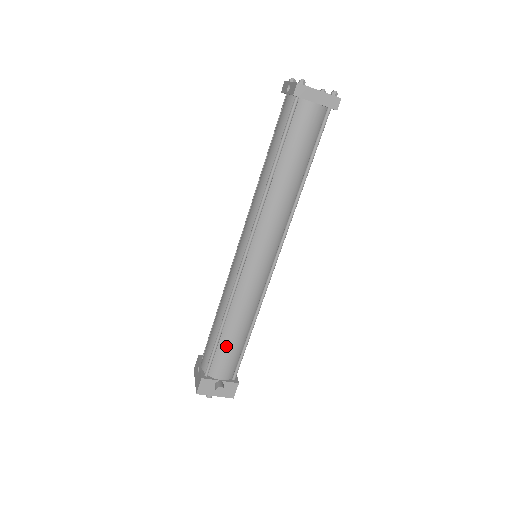
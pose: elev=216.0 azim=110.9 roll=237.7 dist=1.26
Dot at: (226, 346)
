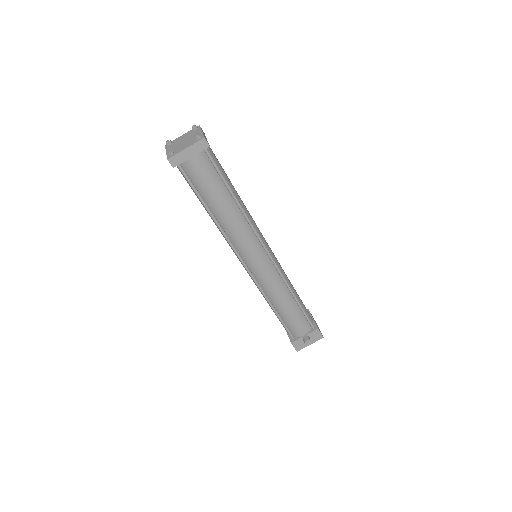
Dot at: (288, 318)
